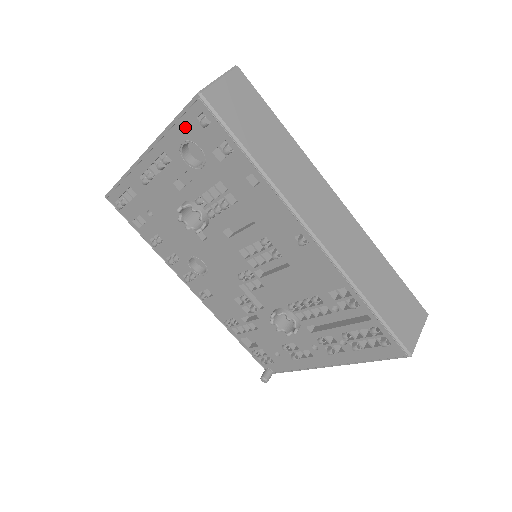
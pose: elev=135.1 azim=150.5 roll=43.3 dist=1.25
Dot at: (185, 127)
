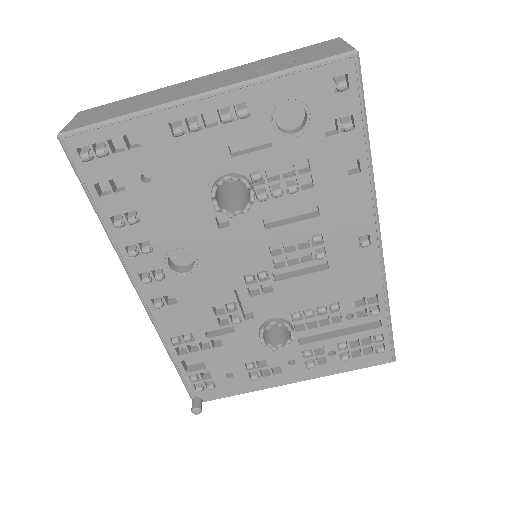
Dot at: (307, 82)
